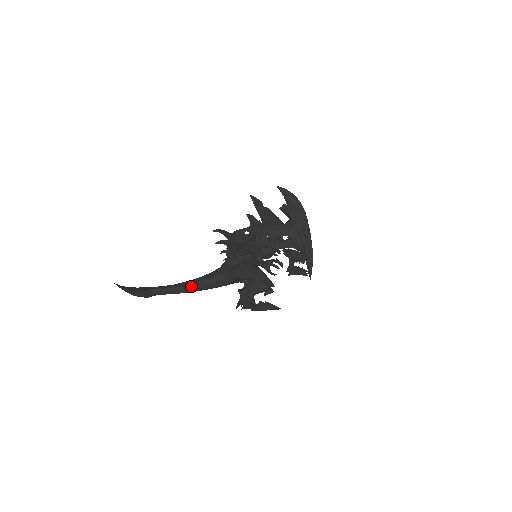
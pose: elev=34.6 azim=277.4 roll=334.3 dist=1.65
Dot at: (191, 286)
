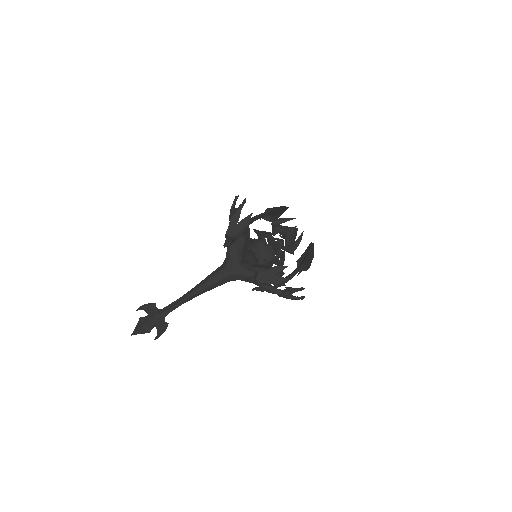
Dot at: (195, 287)
